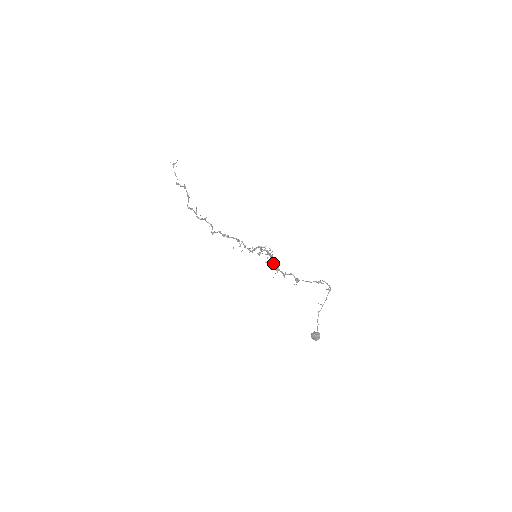
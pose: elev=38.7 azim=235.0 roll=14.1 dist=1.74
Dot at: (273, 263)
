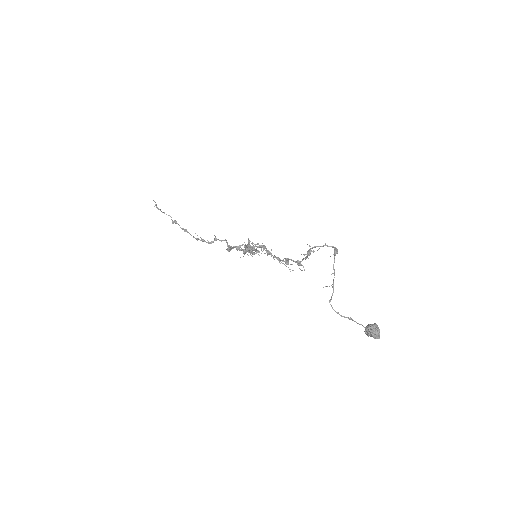
Dot at: occluded
